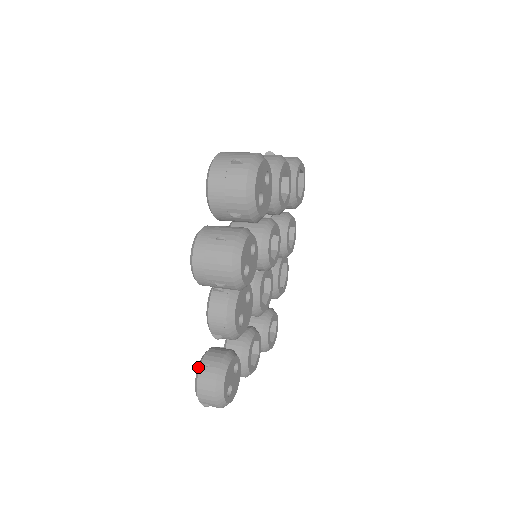
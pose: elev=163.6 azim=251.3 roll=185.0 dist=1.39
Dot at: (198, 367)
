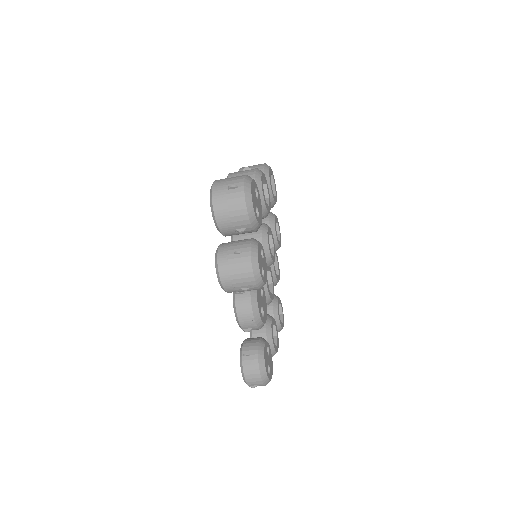
Dot at: (240, 358)
